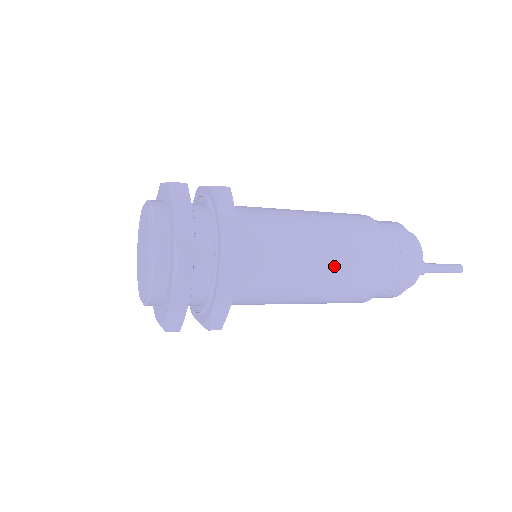
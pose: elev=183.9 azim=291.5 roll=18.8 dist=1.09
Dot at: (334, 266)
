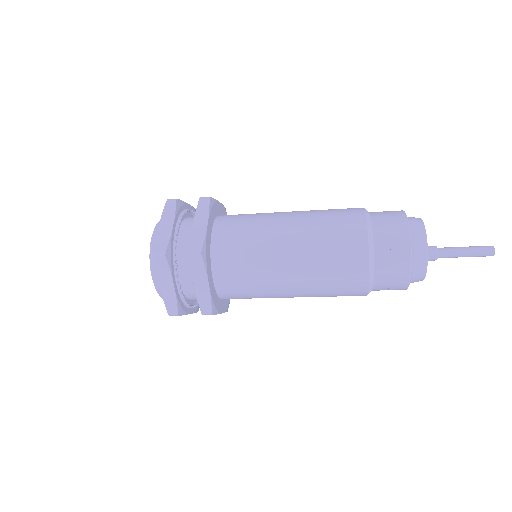
Dot at: (308, 252)
